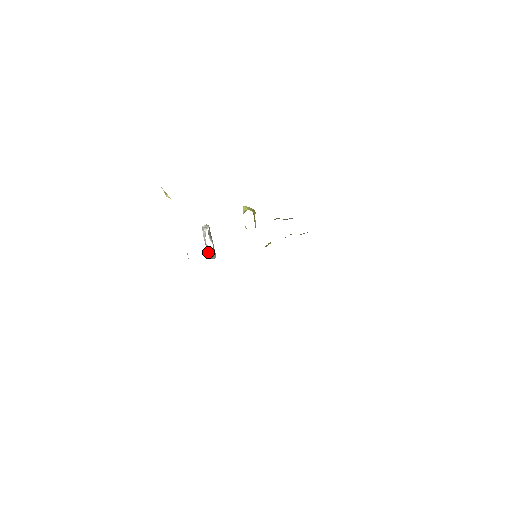
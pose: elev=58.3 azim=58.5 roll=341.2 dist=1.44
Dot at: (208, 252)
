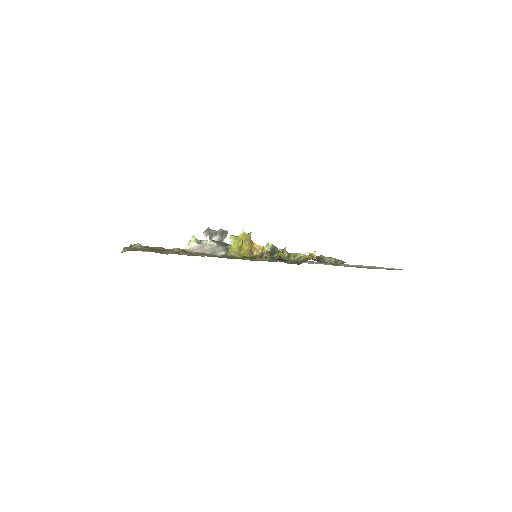
Dot at: occluded
